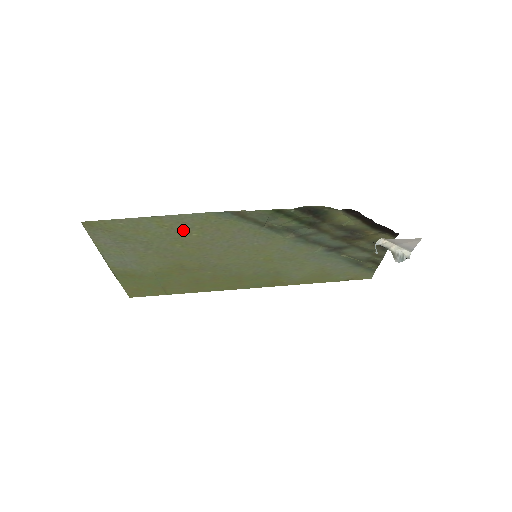
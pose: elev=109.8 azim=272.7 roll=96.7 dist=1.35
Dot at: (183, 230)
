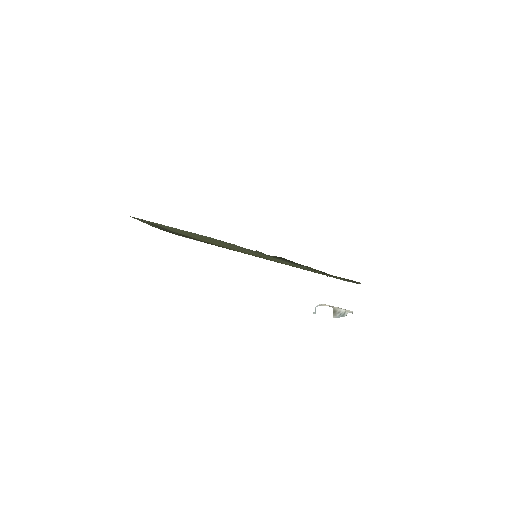
Dot at: (197, 235)
